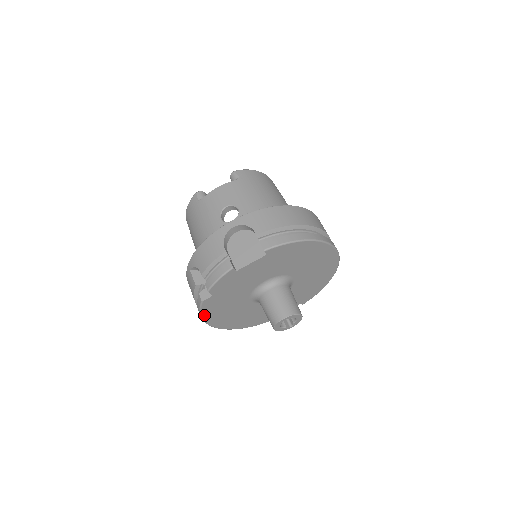
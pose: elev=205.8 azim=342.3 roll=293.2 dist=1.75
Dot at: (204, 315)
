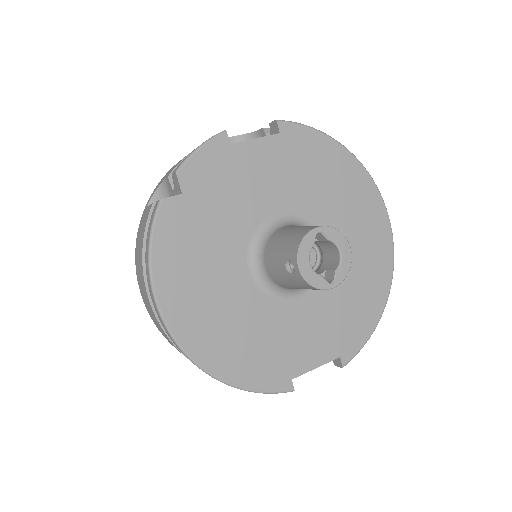
Dot at: (156, 258)
